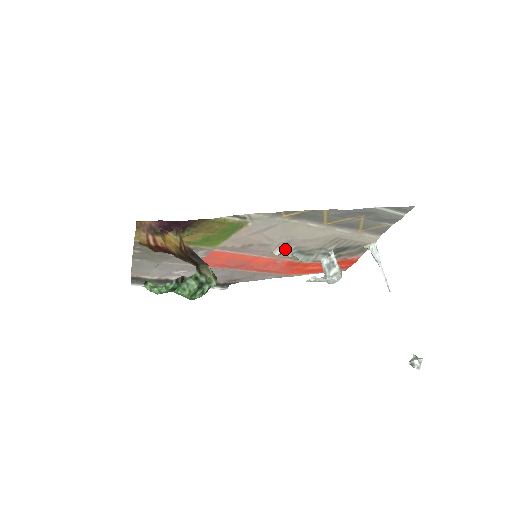
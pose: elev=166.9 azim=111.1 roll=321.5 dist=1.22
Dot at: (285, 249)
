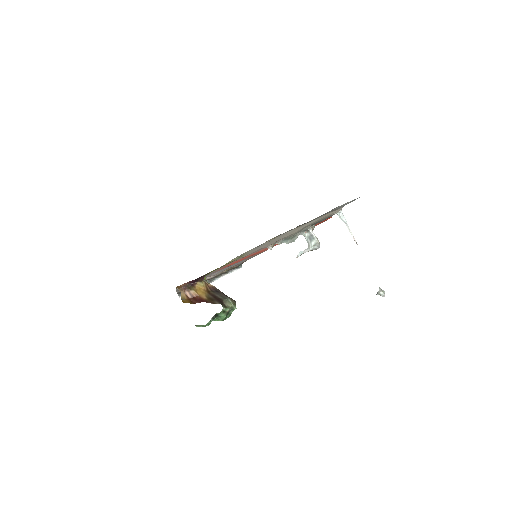
Dot at: (275, 243)
